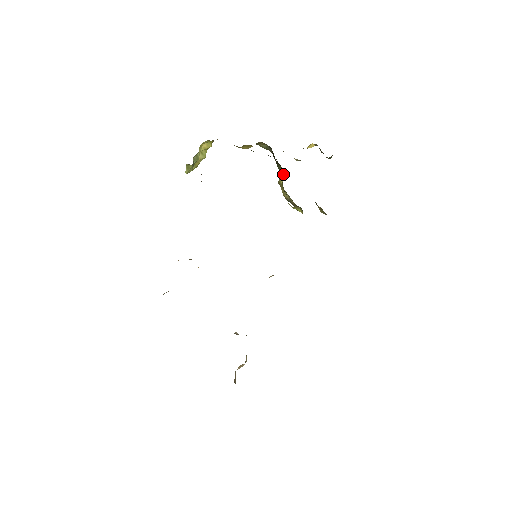
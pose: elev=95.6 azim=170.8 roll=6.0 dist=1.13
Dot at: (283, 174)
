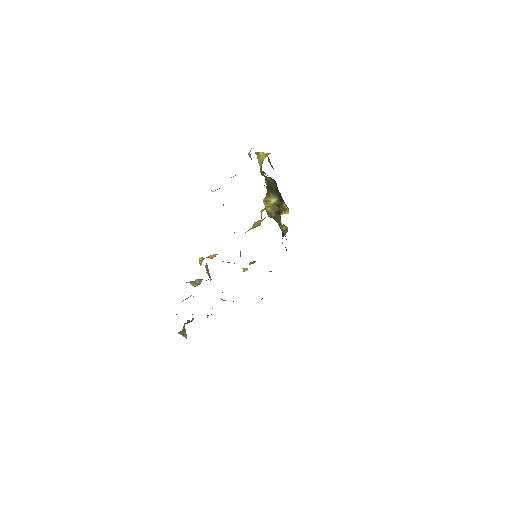
Dot at: (275, 199)
